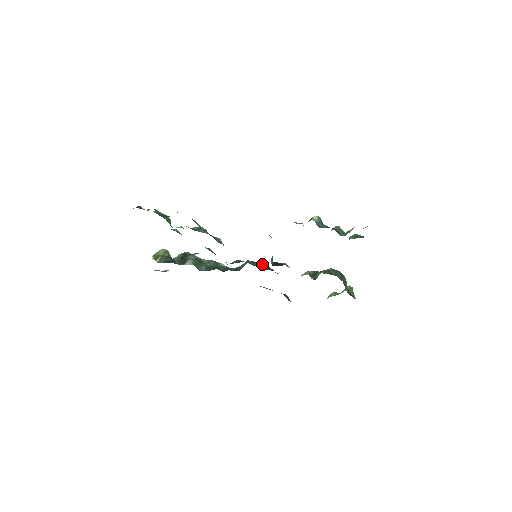
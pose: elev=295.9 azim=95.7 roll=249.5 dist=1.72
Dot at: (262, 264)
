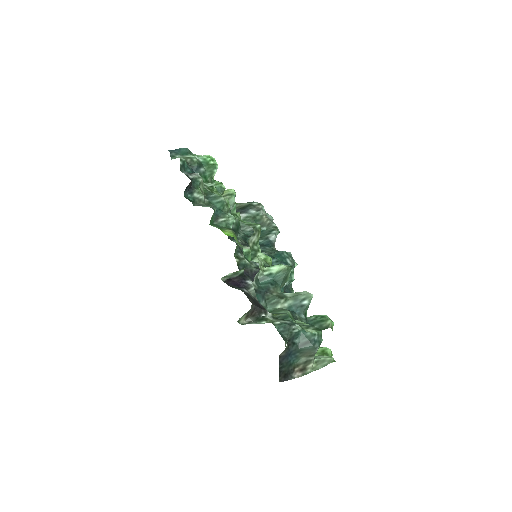
Dot at: occluded
